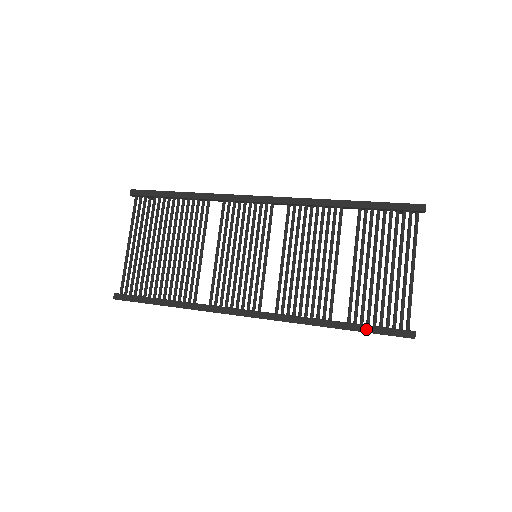
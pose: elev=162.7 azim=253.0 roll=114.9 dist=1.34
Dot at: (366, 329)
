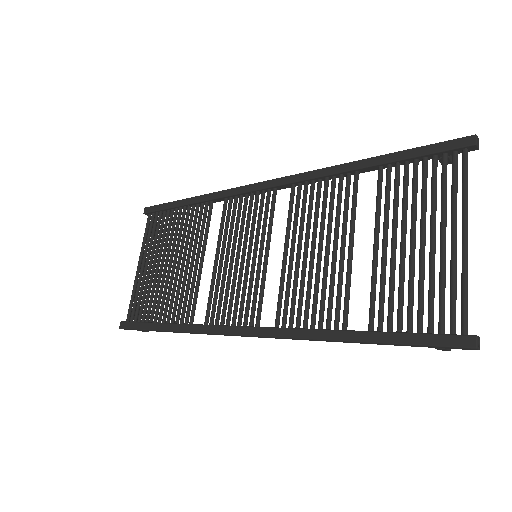
Dot at: (395, 338)
